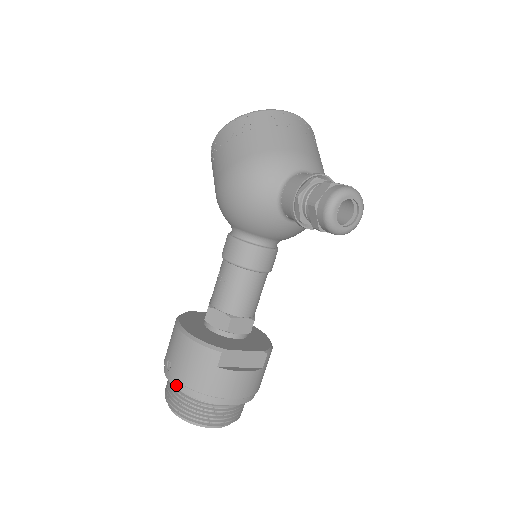
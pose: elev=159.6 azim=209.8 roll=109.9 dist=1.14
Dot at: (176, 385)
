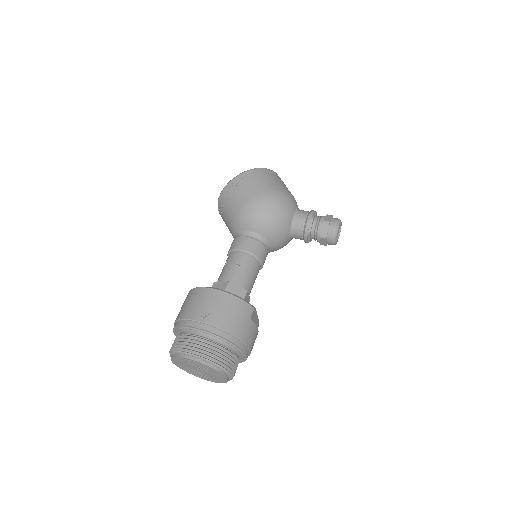
Dot at: (216, 332)
